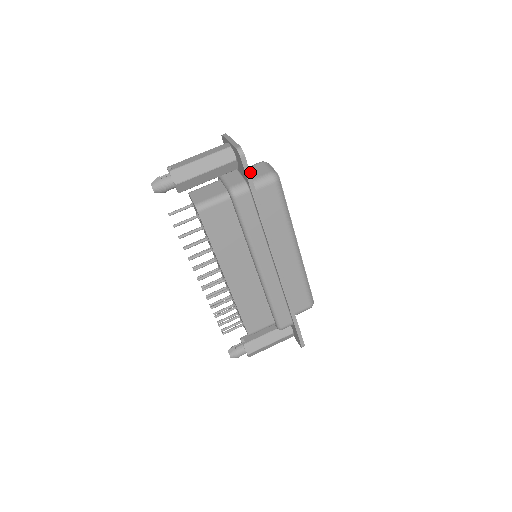
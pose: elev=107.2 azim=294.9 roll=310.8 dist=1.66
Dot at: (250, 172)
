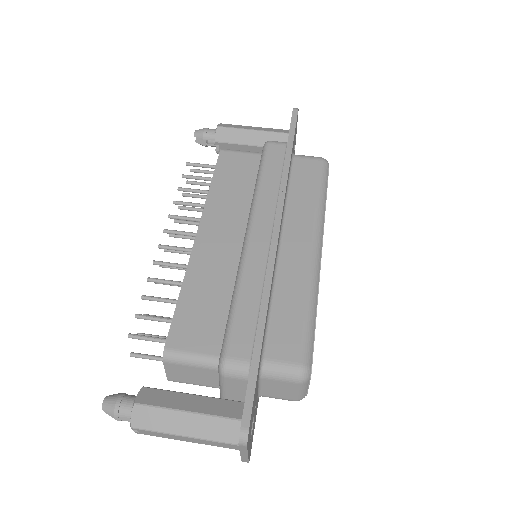
Dot at: occluded
